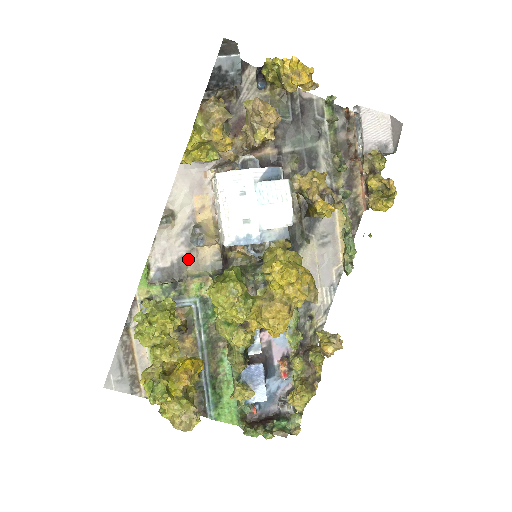
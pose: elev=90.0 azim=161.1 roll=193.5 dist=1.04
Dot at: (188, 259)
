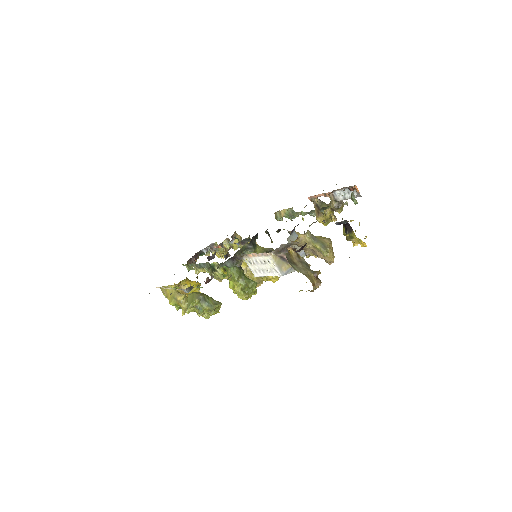
Dot at: occluded
